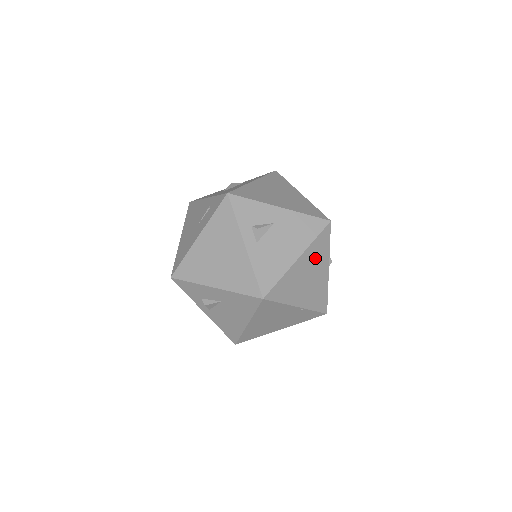
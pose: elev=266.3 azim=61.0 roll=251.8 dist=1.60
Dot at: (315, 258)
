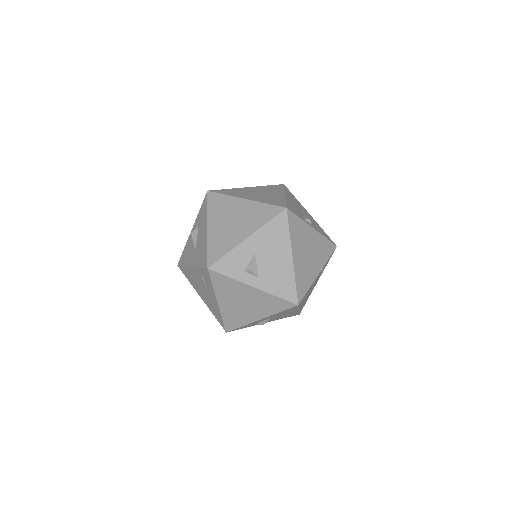
Dot at: (300, 239)
